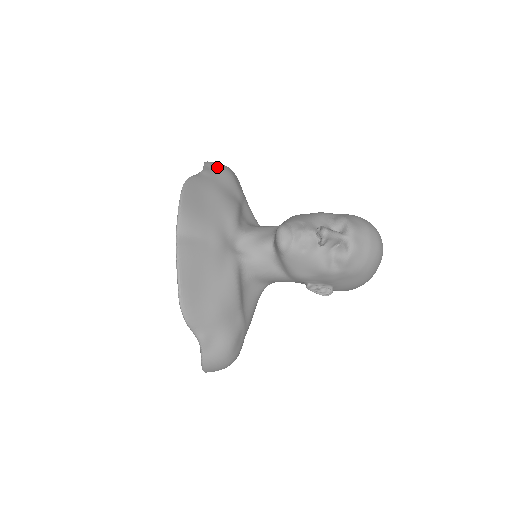
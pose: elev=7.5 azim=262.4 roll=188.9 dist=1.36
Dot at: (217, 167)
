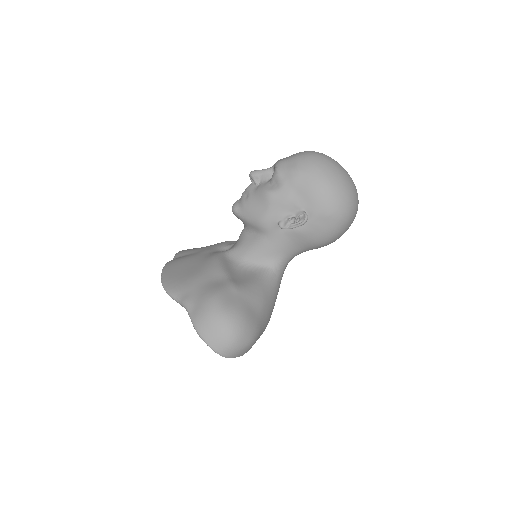
Dot at: occluded
